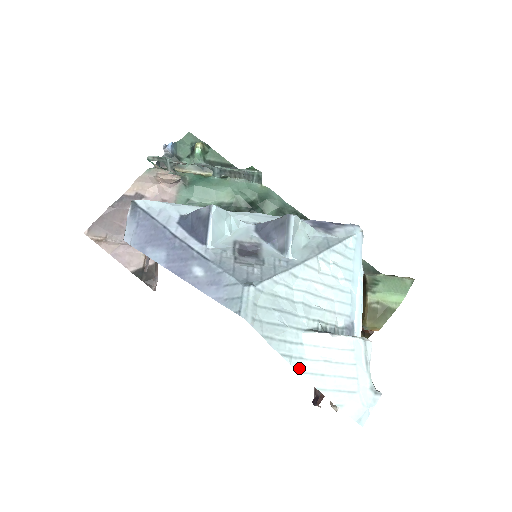
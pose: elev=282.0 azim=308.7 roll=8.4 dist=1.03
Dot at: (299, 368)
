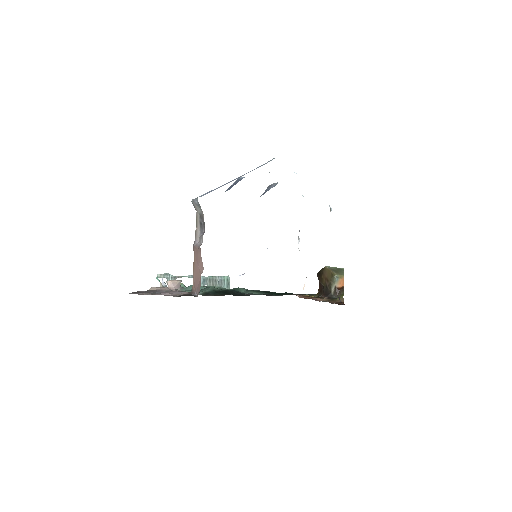
Dot at: occluded
